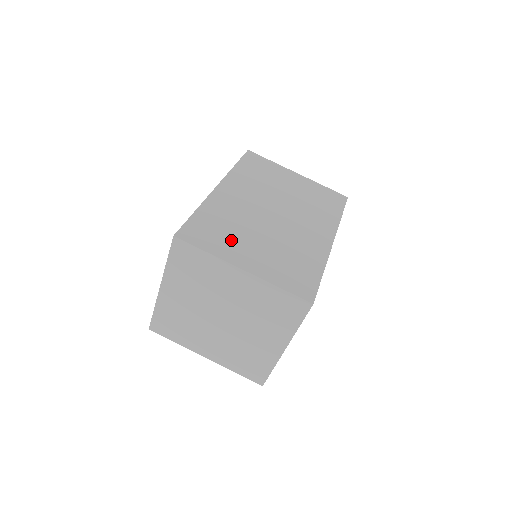
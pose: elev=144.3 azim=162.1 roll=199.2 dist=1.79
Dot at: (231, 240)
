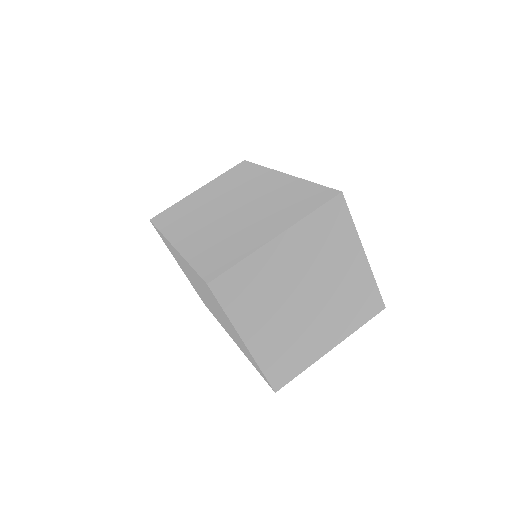
Dot at: (239, 241)
